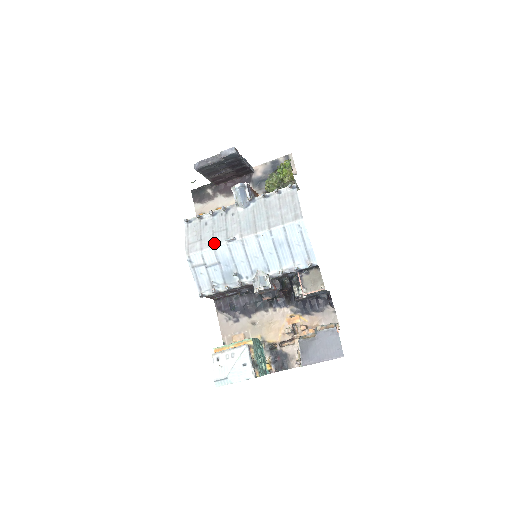
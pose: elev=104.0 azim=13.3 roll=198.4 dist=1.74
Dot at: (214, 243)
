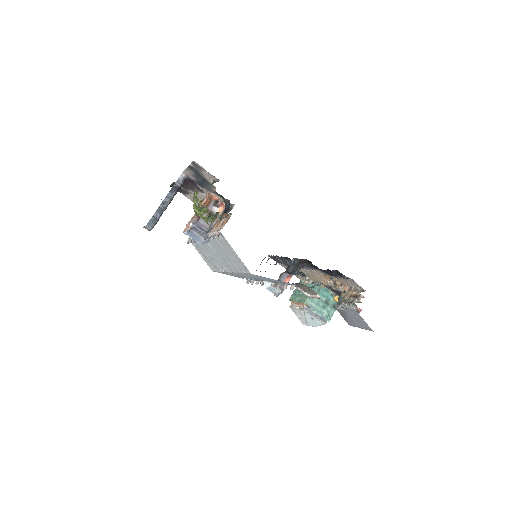
Dot at: (218, 268)
